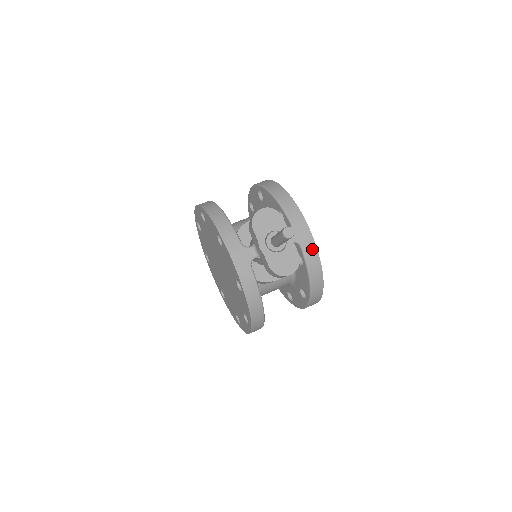
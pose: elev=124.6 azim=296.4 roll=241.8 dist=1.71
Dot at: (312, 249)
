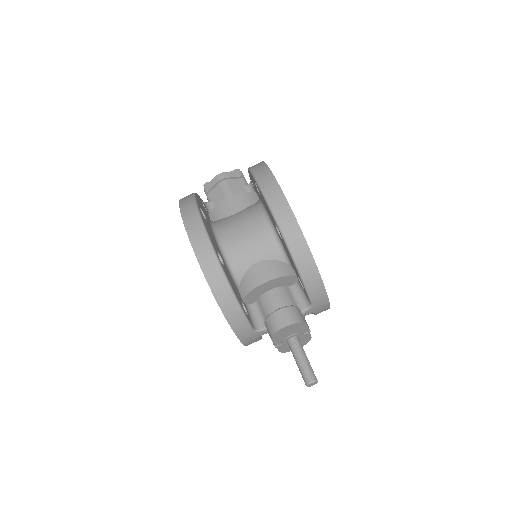
Dot at: (325, 310)
